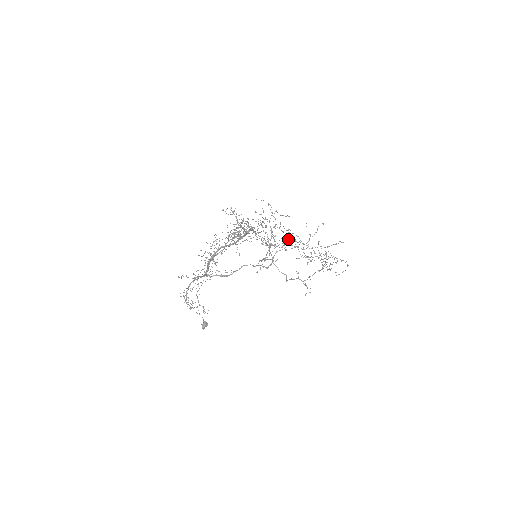
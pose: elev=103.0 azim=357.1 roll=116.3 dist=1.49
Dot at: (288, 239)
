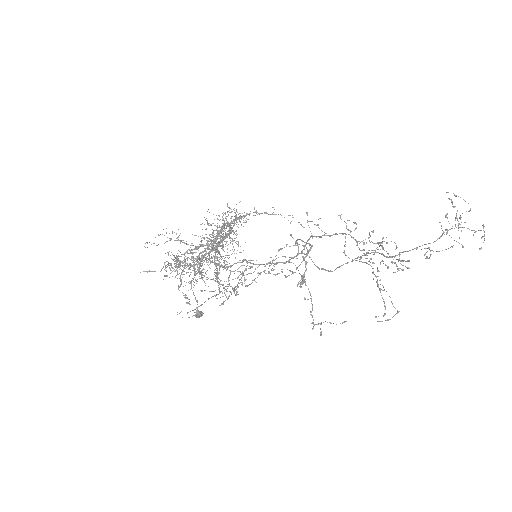
Dot at: (255, 281)
